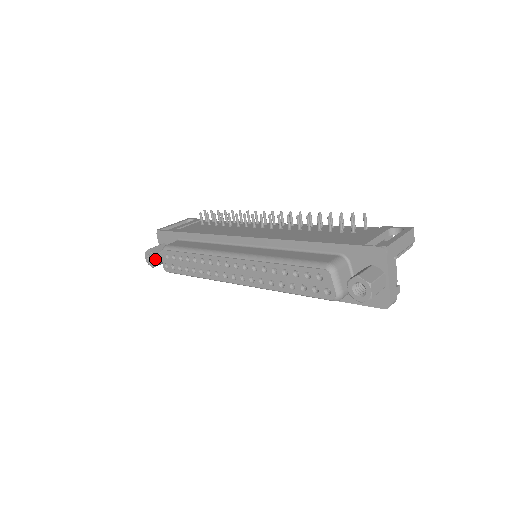
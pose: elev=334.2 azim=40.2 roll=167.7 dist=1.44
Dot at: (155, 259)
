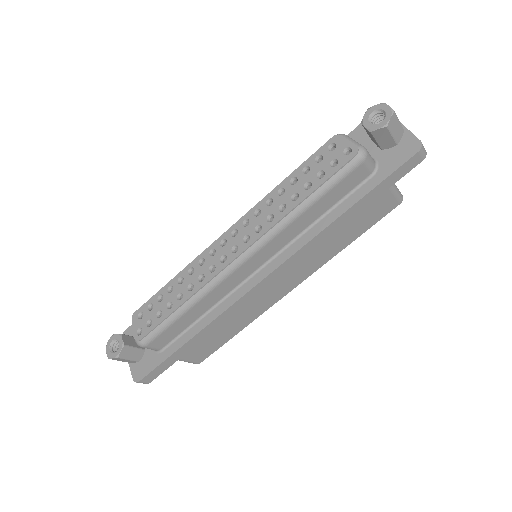
Dot at: (122, 339)
